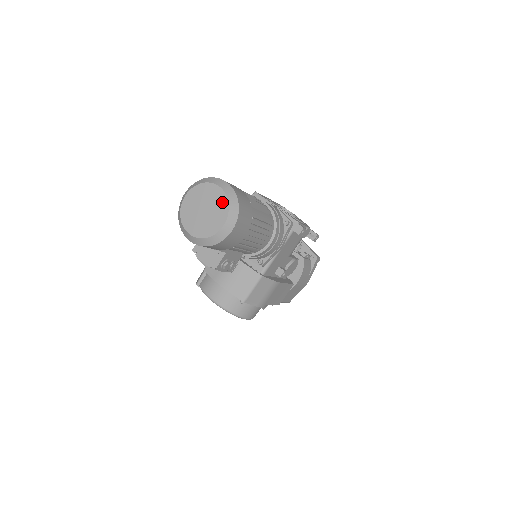
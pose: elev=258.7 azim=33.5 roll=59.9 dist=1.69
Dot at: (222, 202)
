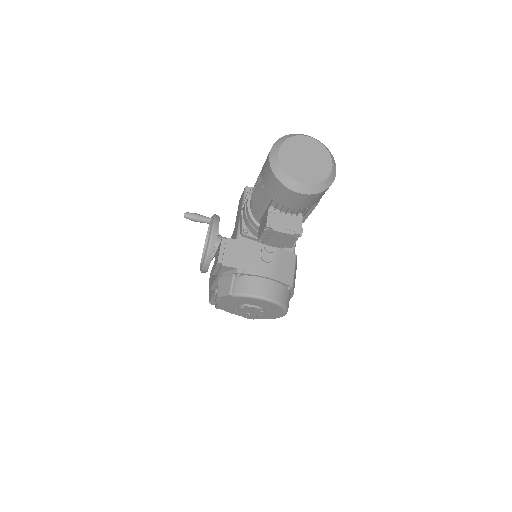
Dot at: (319, 148)
